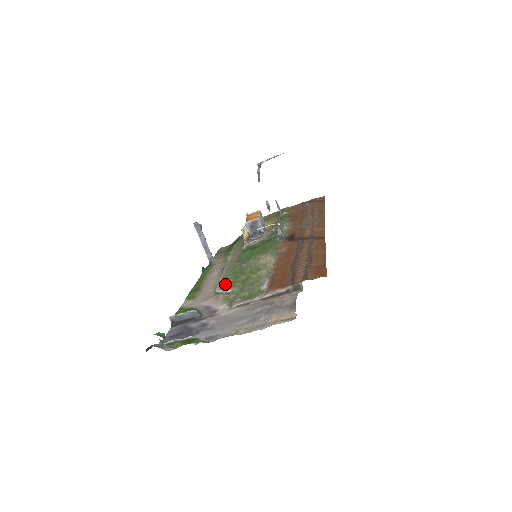
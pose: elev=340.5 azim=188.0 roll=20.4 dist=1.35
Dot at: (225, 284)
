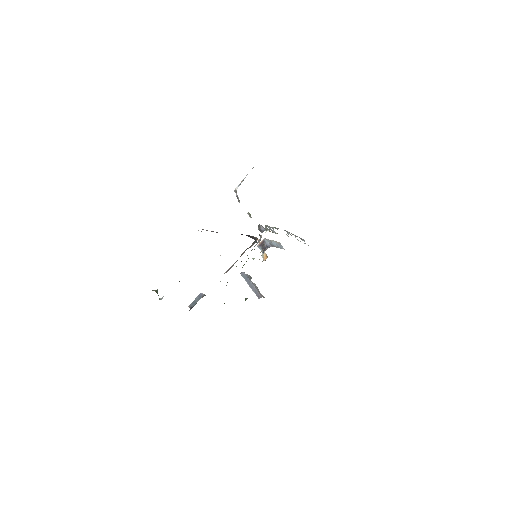
Dot at: occluded
